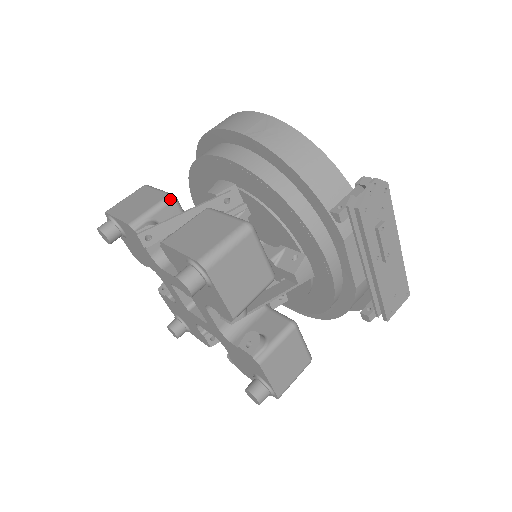
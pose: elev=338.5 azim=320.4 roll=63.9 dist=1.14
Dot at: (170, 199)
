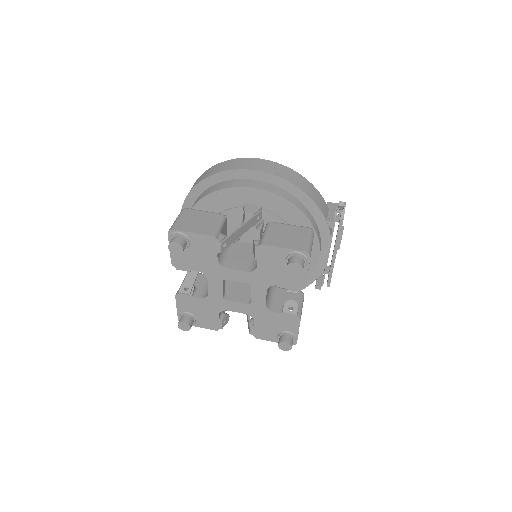
Dot at: (225, 217)
